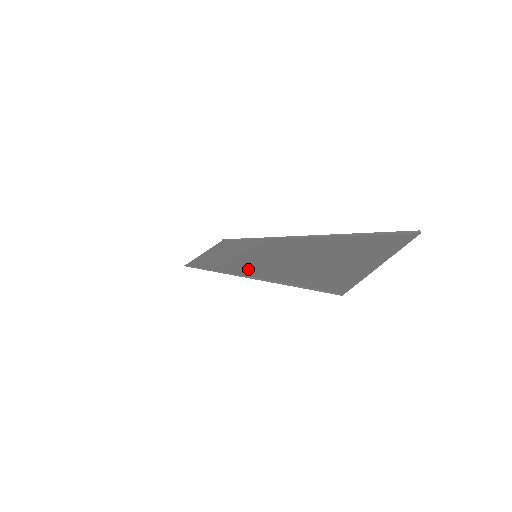
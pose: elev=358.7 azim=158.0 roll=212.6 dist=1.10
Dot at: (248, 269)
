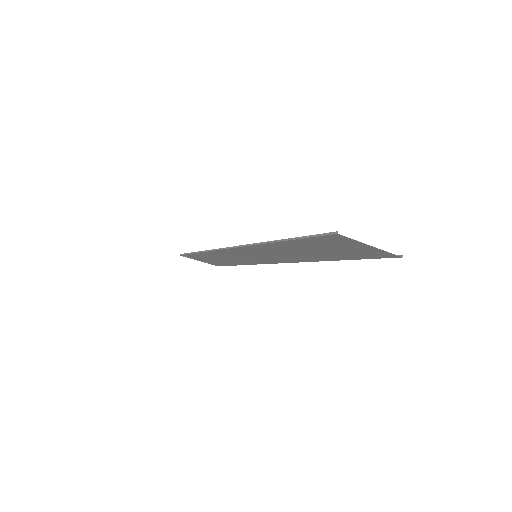
Dot at: (250, 249)
